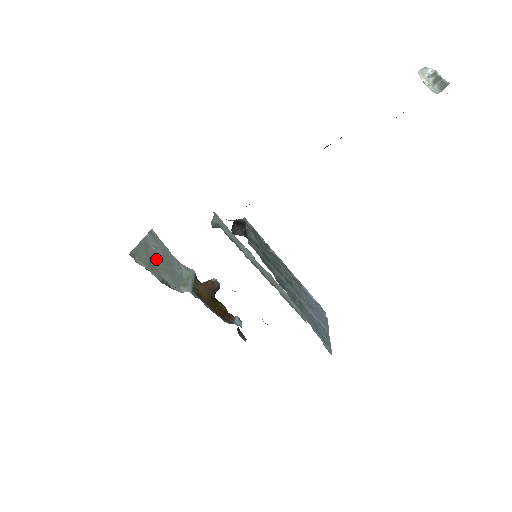
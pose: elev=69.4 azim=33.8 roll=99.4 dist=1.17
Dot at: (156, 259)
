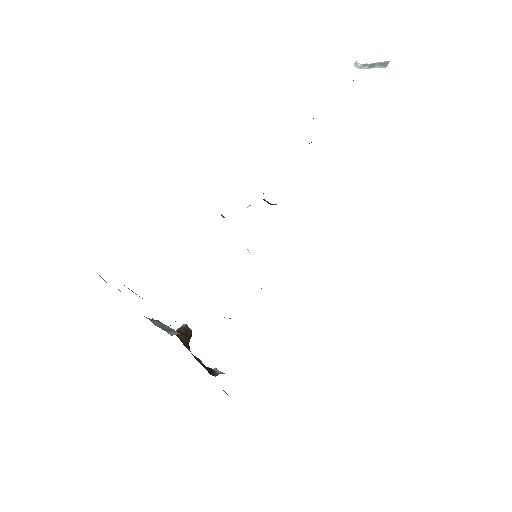
Dot at: occluded
